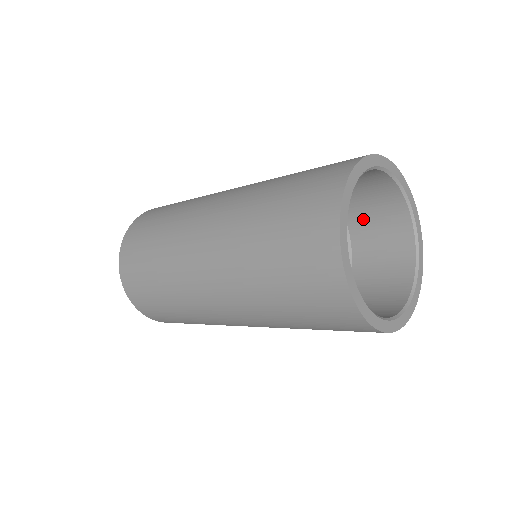
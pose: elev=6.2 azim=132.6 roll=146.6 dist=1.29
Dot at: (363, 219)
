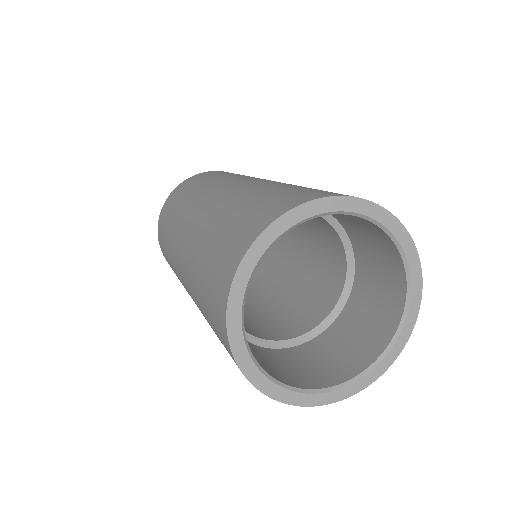
Dot at: (355, 230)
